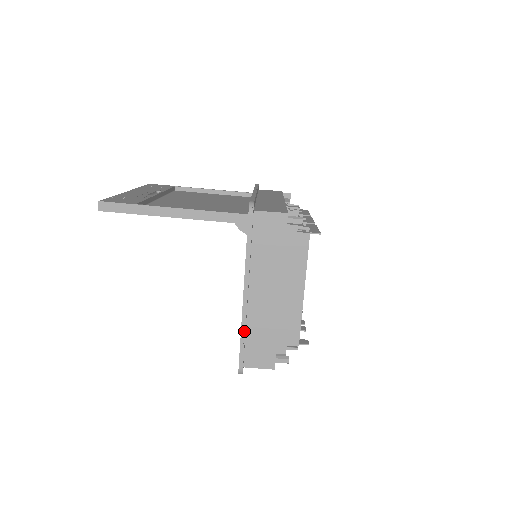
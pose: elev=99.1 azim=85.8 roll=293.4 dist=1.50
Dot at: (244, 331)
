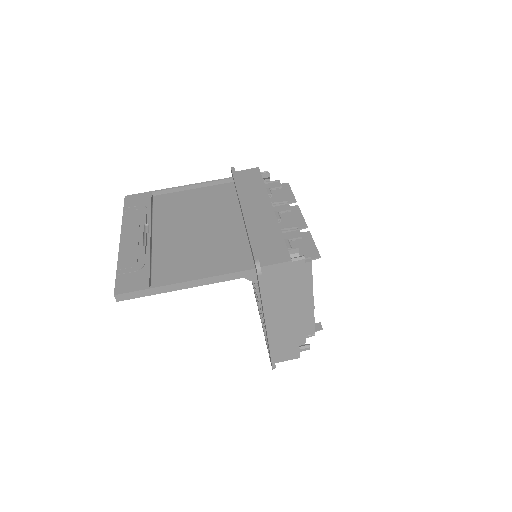
Dot at: (272, 347)
